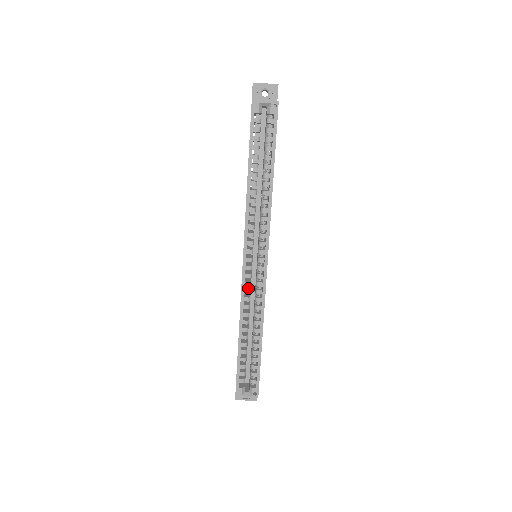
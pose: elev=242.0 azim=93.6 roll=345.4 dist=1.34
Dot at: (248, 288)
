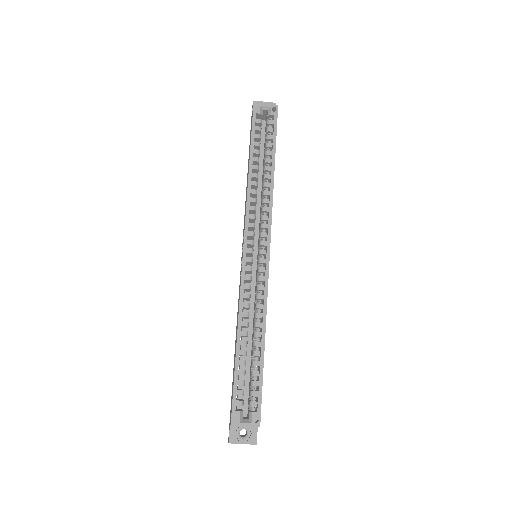
Dot at: (248, 285)
